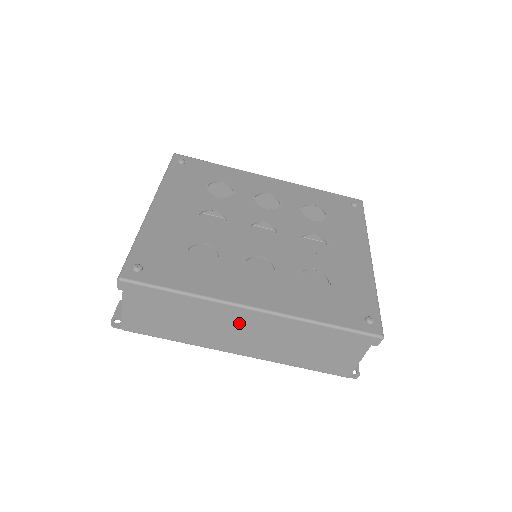
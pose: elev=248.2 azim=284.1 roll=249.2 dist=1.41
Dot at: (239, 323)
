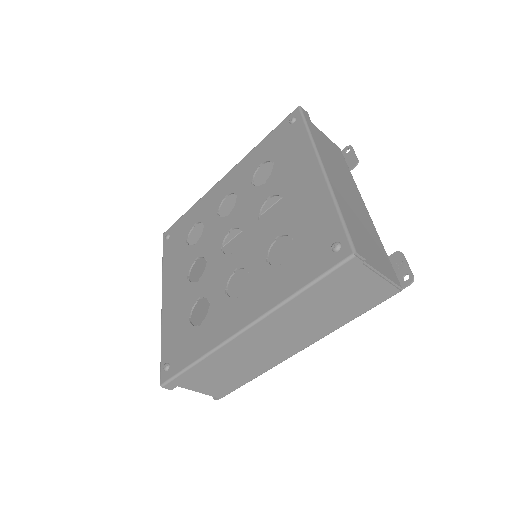
Dot at: (258, 341)
